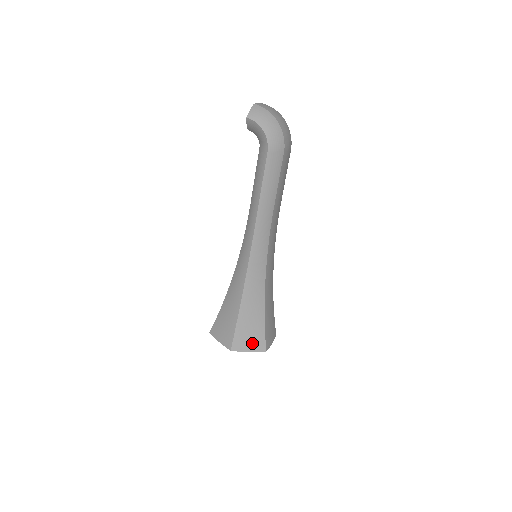
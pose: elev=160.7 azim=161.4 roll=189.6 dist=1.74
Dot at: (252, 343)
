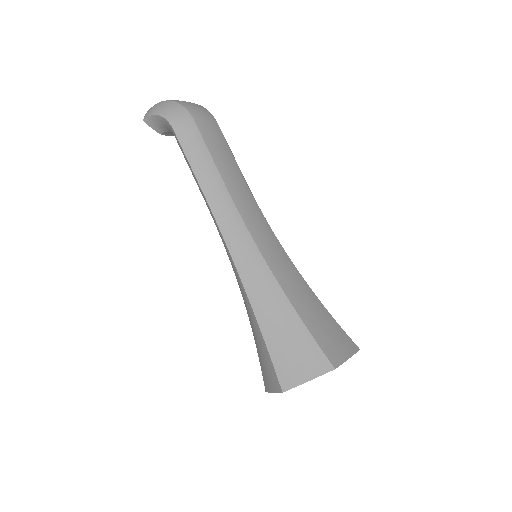
Dot at: (305, 366)
